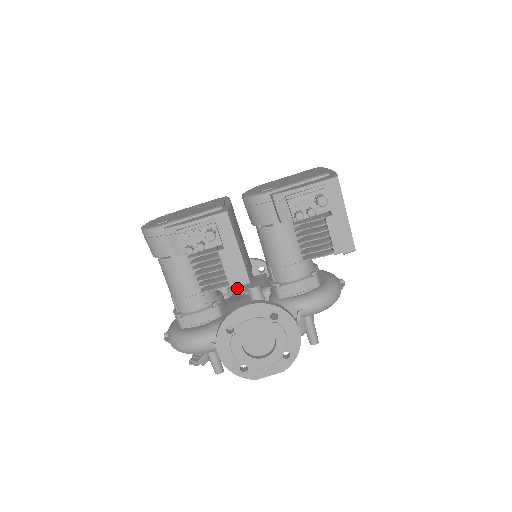
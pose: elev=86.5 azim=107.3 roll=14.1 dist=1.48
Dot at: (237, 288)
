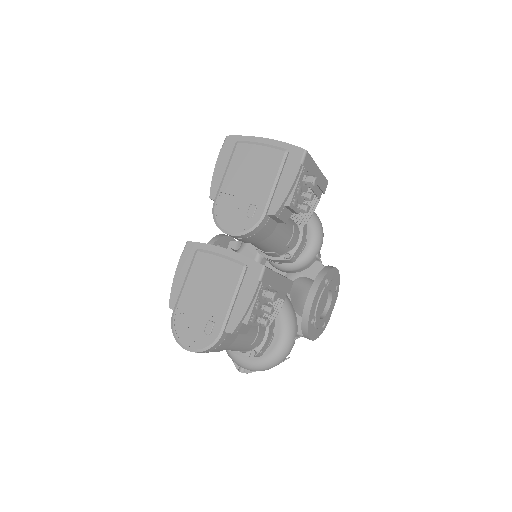
Dot at: occluded
